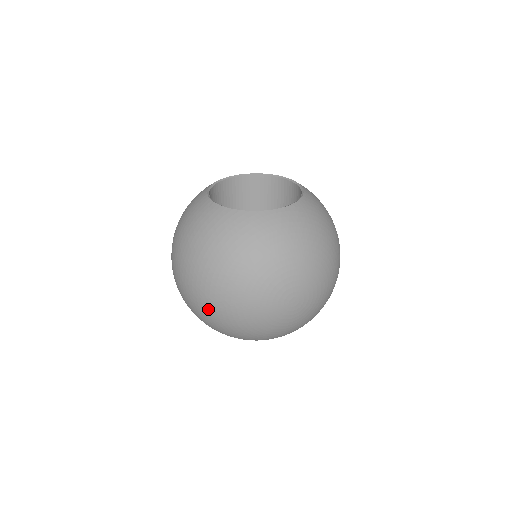
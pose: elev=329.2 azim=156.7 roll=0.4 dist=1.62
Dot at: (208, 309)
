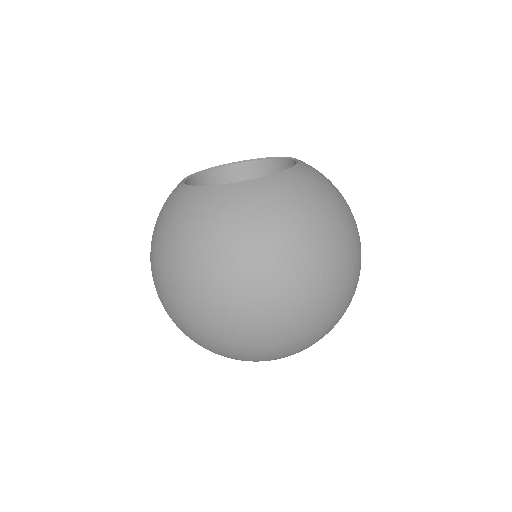
Dot at: (226, 321)
